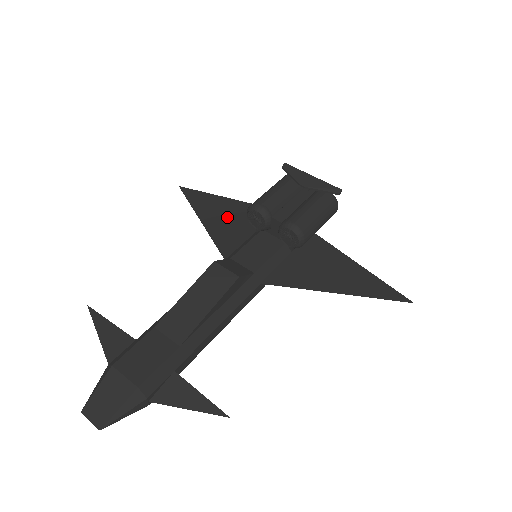
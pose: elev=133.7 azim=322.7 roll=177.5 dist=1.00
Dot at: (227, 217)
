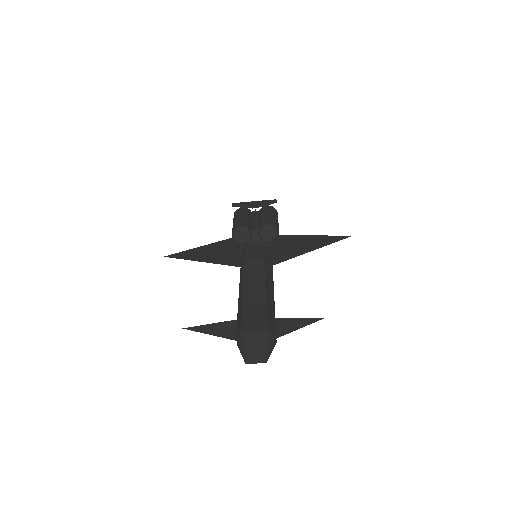
Dot at: (216, 252)
